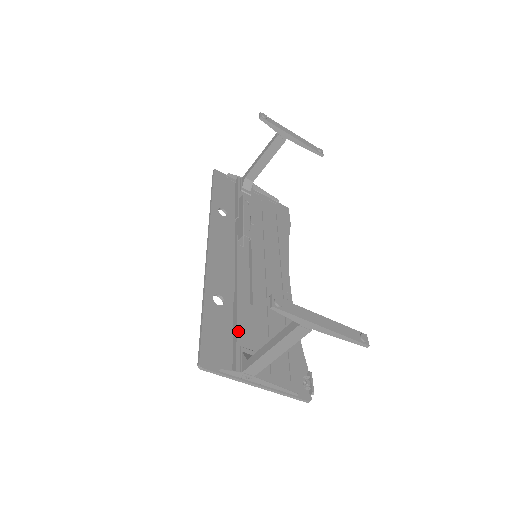
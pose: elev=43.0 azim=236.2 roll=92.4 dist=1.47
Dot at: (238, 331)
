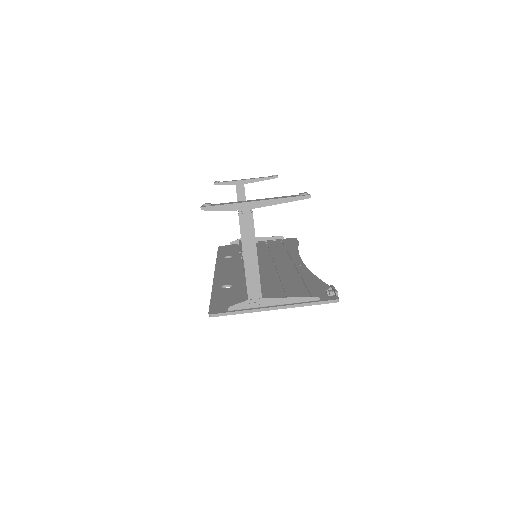
Dot at: (243, 288)
